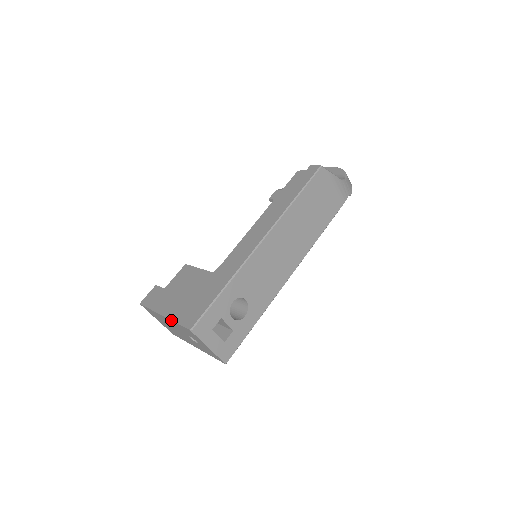
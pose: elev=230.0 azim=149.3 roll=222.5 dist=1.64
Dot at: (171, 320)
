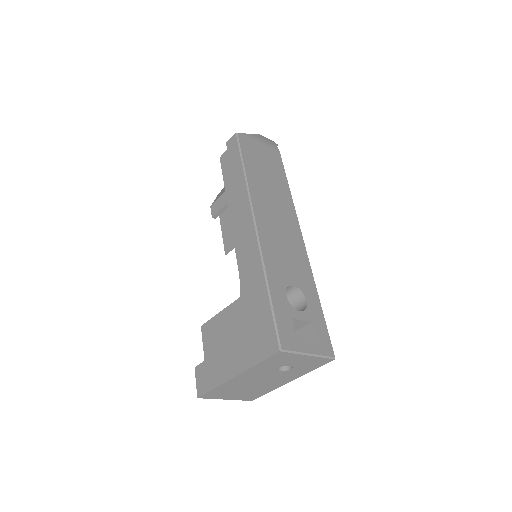
Dot at: (249, 369)
